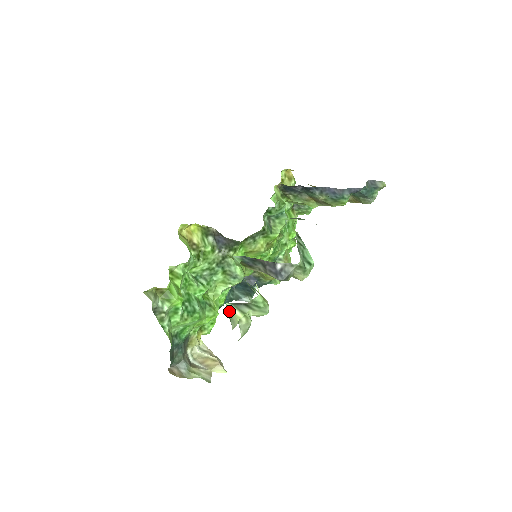
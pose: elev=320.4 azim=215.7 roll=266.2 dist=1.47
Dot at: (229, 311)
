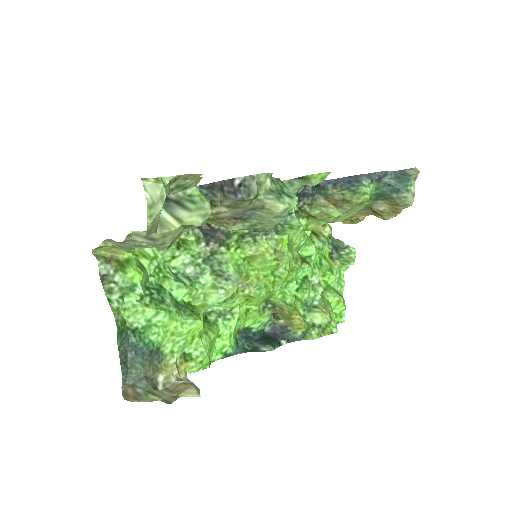
Dot at: occluded
